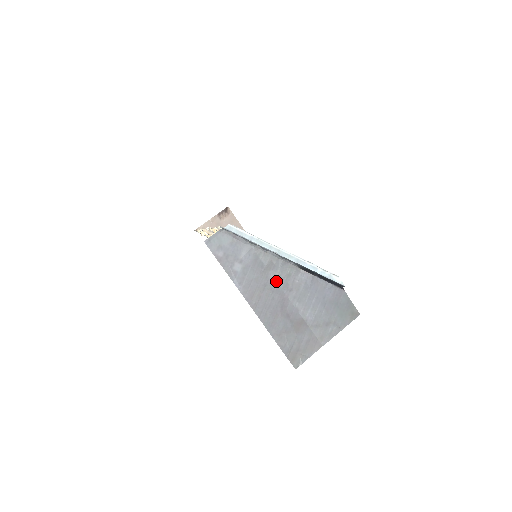
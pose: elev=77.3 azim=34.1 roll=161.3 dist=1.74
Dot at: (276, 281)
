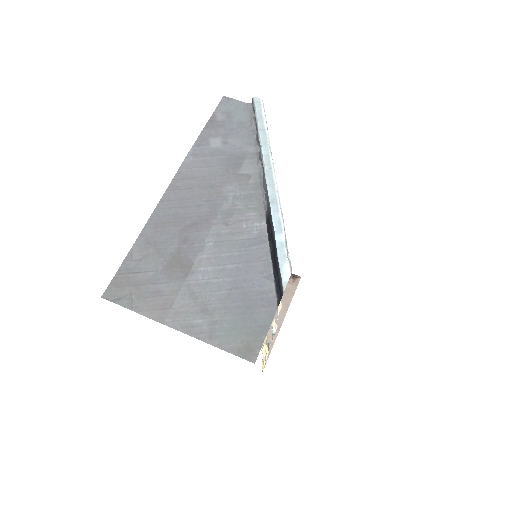
Dot at: (227, 197)
